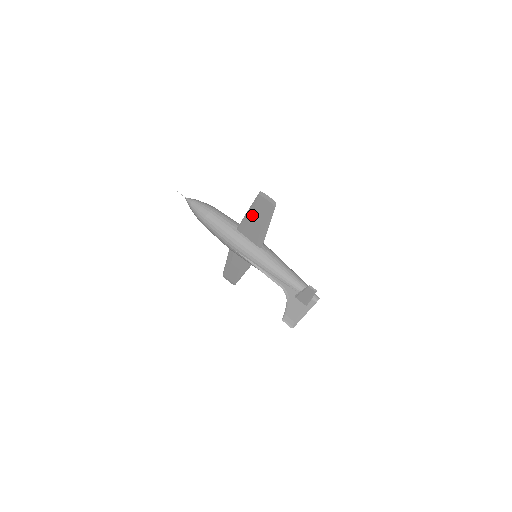
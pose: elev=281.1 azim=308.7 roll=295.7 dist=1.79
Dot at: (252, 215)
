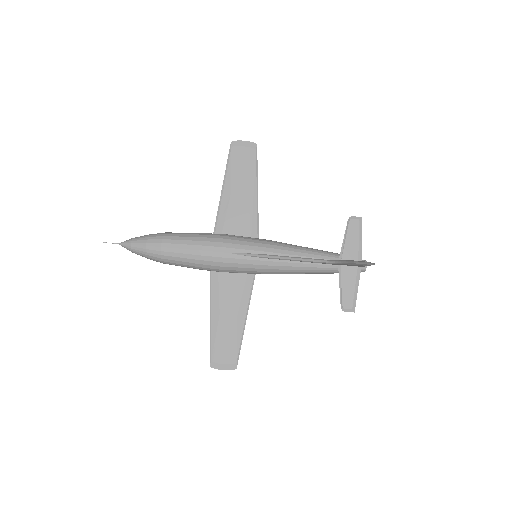
Dot at: (230, 187)
